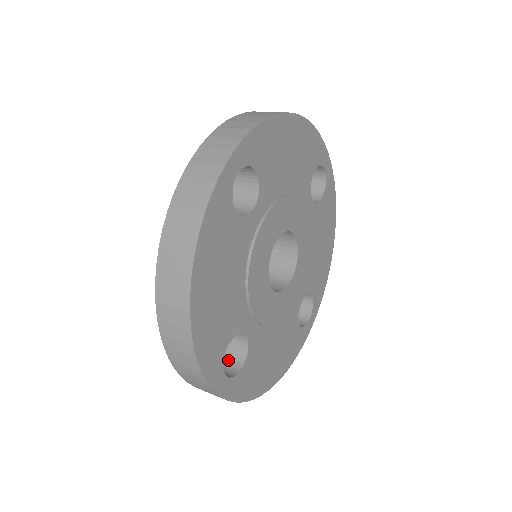
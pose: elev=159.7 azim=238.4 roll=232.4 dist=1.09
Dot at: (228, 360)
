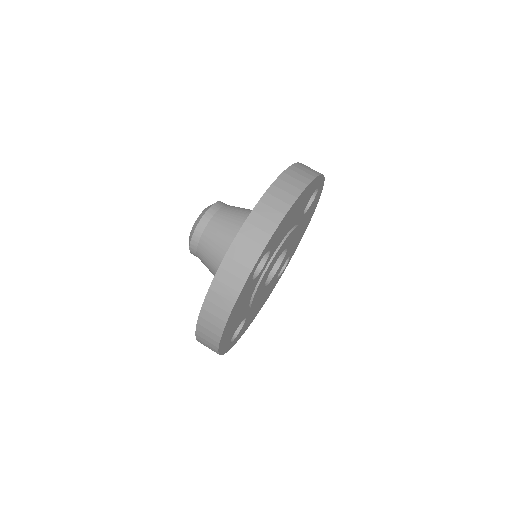
Dot at: occluded
